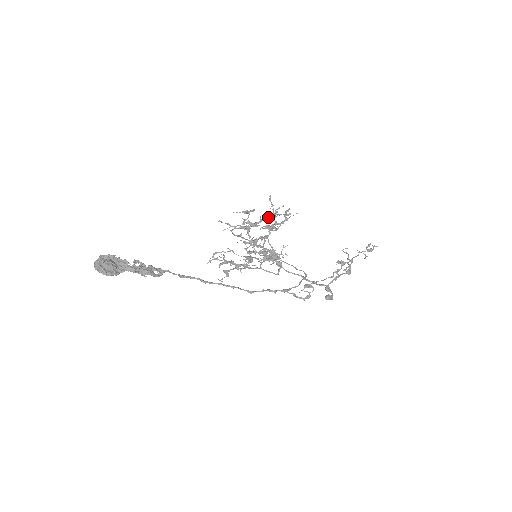
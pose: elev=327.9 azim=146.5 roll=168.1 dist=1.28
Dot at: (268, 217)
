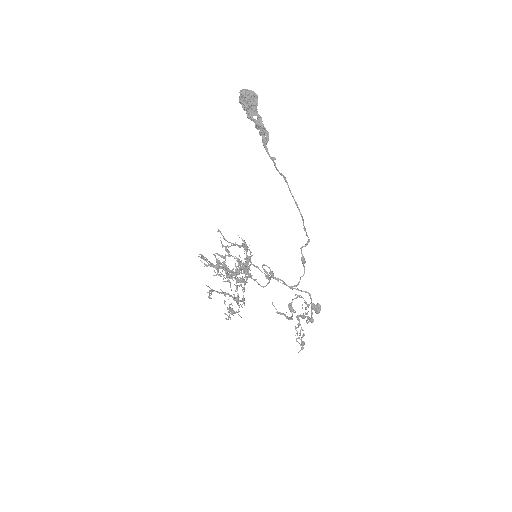
Dot at: (248, 257)
